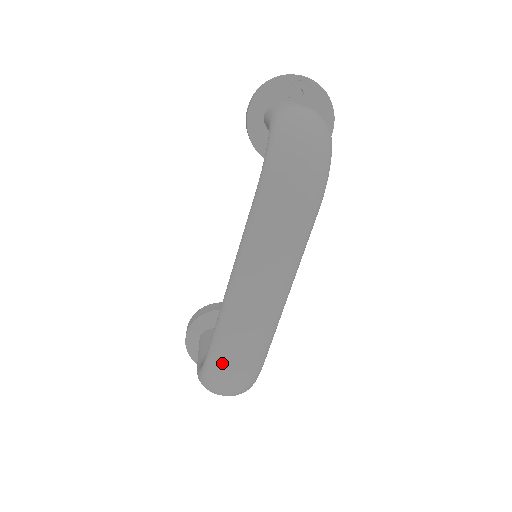
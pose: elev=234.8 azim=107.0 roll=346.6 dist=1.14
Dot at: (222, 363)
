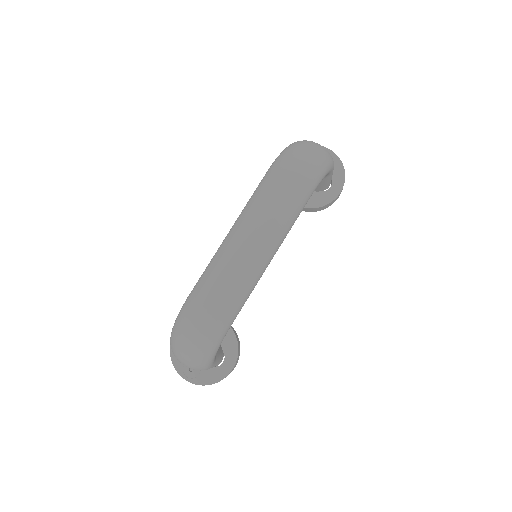
Dot at: (196, 302)
